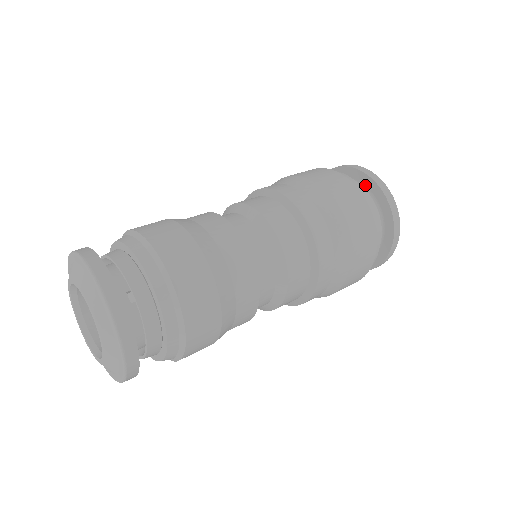
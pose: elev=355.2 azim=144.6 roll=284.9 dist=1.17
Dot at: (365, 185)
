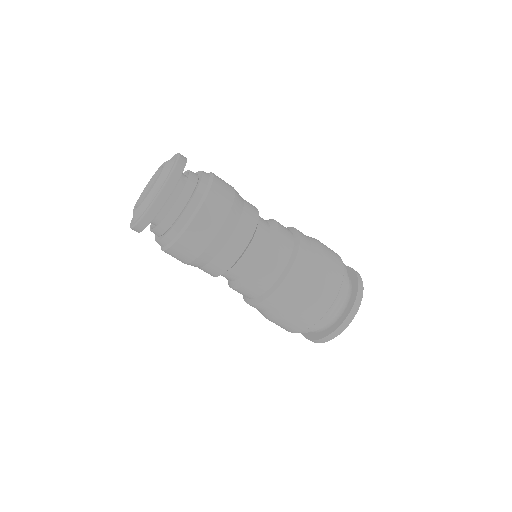
Dot at: occluded
